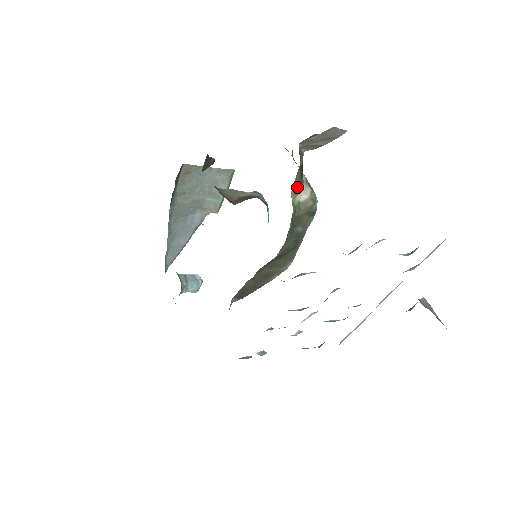
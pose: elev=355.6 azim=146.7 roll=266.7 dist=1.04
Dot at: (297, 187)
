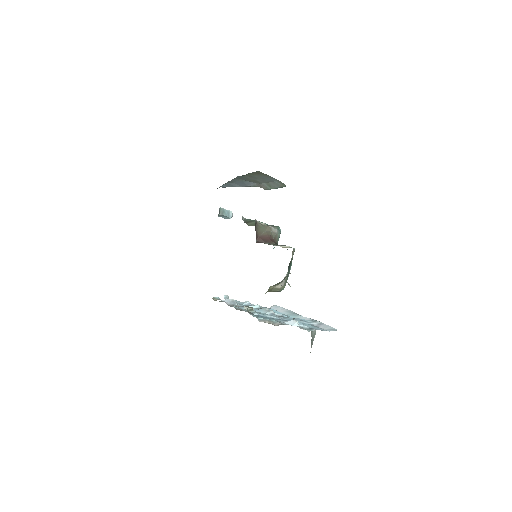
Dot at: (276, 285)
